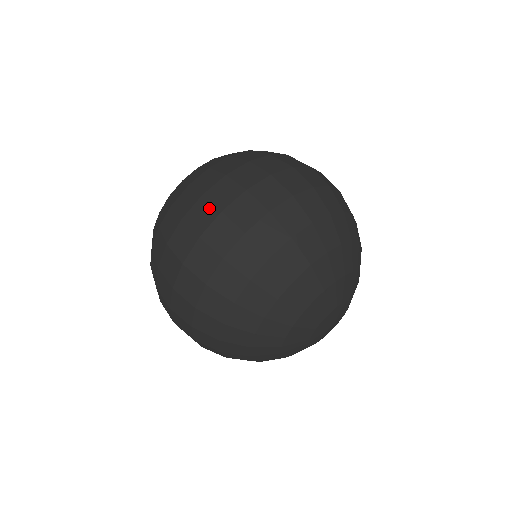
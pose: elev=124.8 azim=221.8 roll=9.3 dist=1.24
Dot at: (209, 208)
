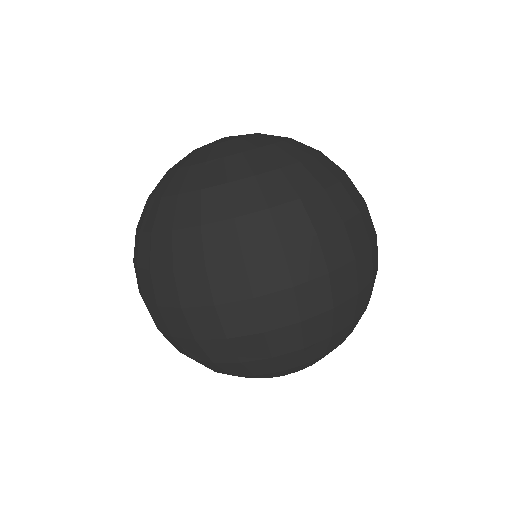
Dot at: (242, 282)
